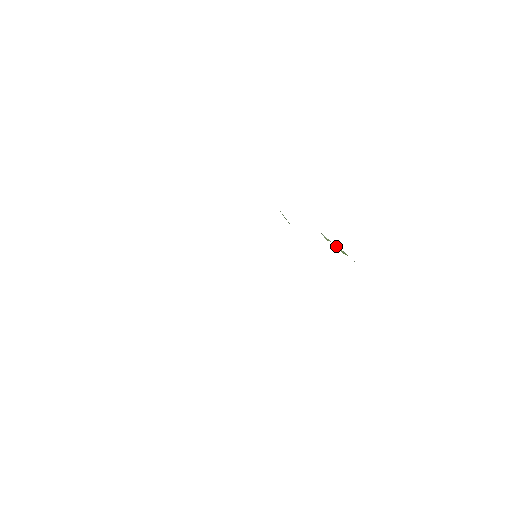
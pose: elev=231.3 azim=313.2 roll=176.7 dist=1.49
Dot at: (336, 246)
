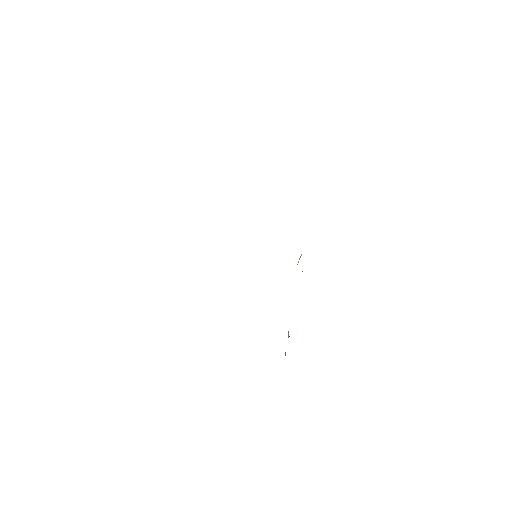
Dot at: occluded
